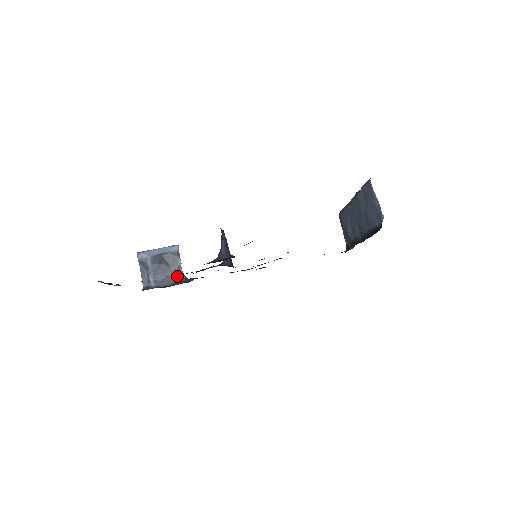
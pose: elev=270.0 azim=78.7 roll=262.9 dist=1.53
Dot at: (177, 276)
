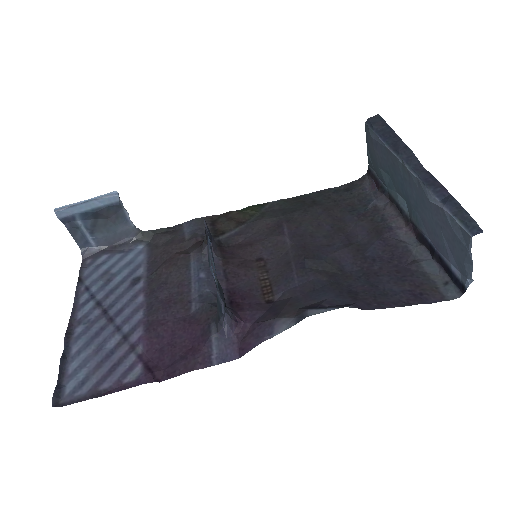
Dot at: (127, 231)
